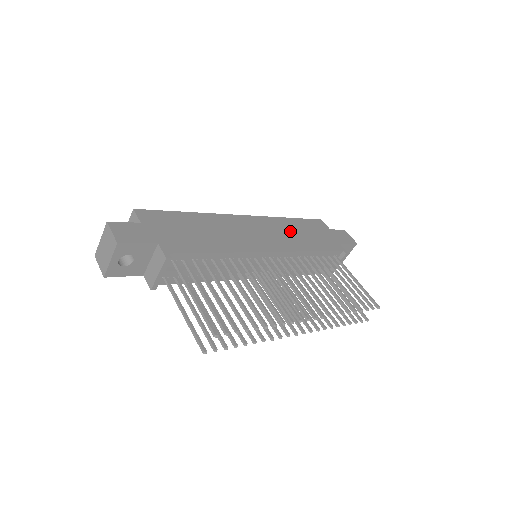
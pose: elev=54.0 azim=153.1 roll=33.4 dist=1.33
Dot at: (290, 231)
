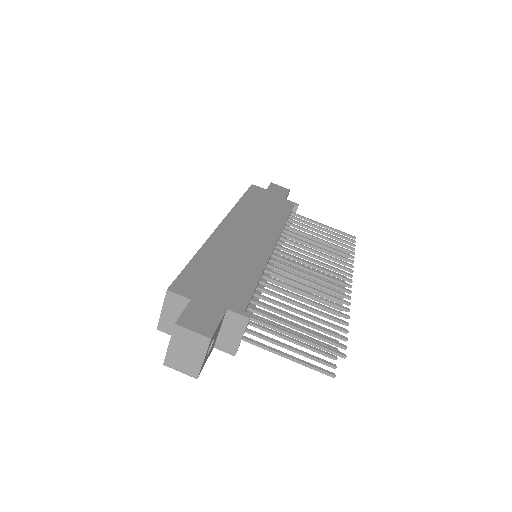
Dot at: (256, 213)
